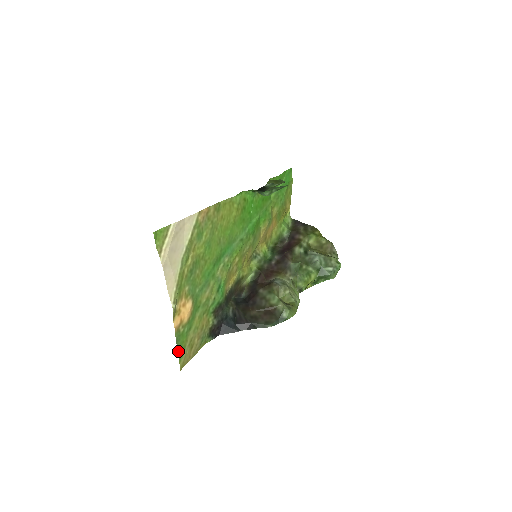
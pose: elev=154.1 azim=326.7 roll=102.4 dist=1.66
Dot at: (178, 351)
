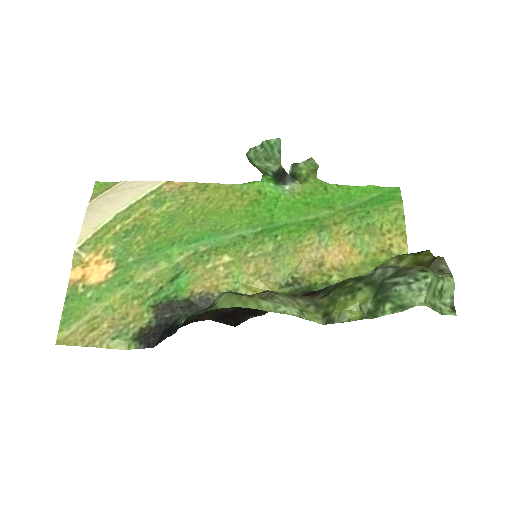
Dot at: (64, 314)
